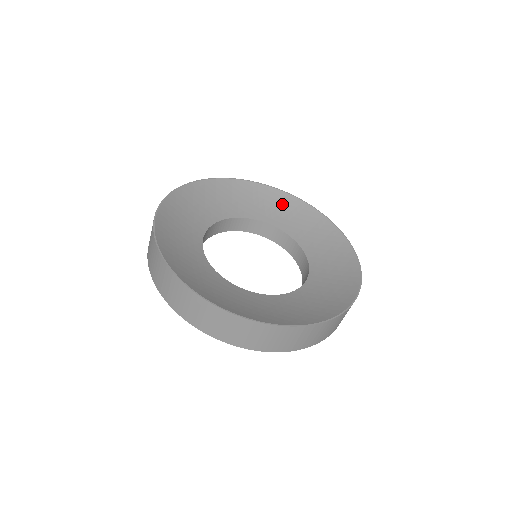
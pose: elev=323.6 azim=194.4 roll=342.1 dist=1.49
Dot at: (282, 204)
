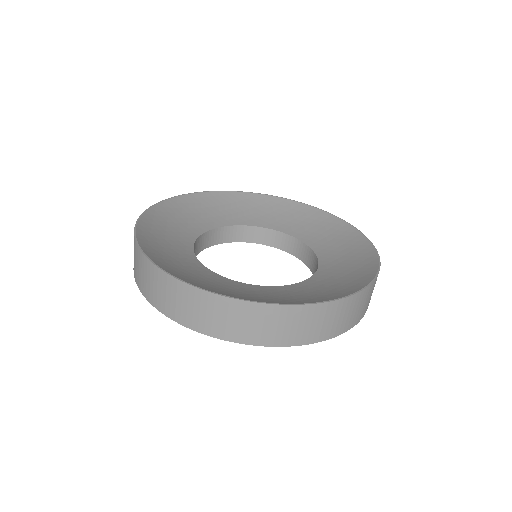
Dot at: (212, 204)
